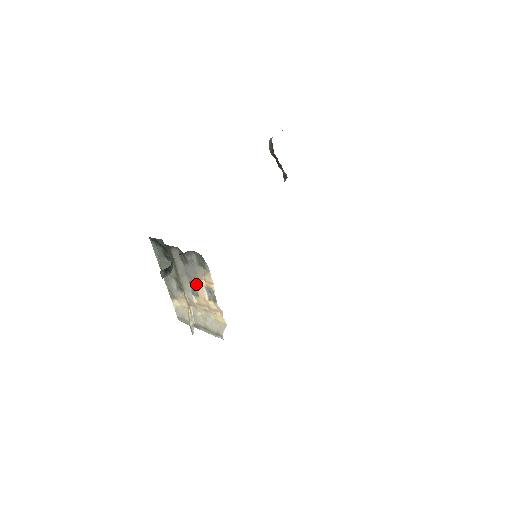
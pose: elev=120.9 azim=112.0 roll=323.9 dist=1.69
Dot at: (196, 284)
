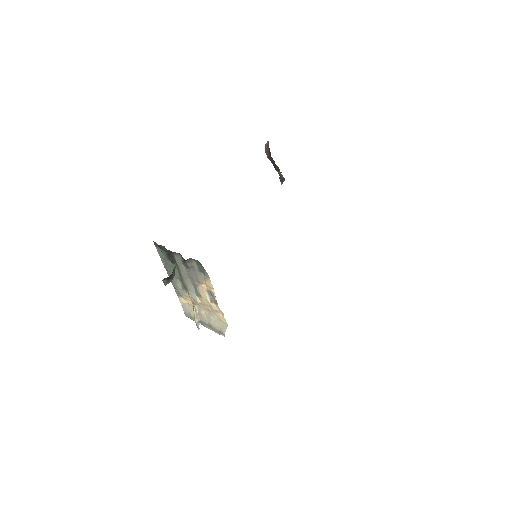
Dot at: (198, 287)
